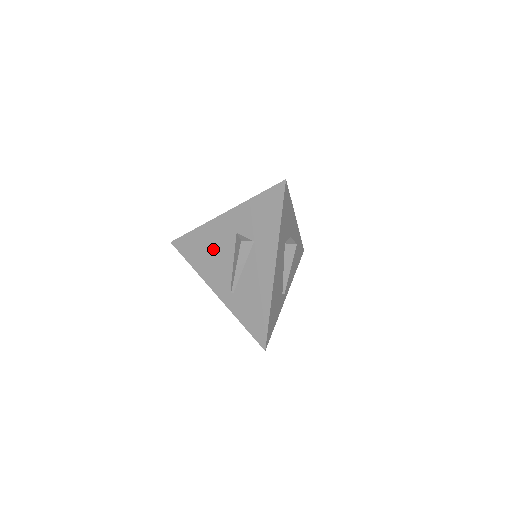
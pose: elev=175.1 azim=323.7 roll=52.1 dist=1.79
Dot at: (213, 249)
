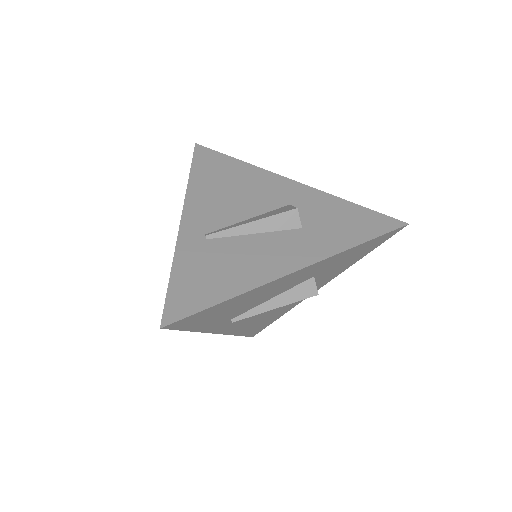
Dot at: (240, 189)
